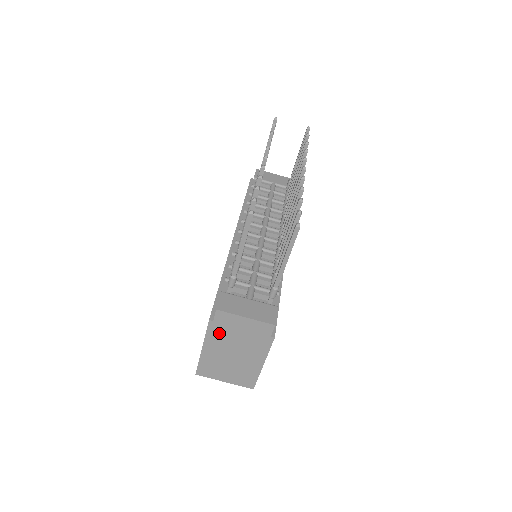
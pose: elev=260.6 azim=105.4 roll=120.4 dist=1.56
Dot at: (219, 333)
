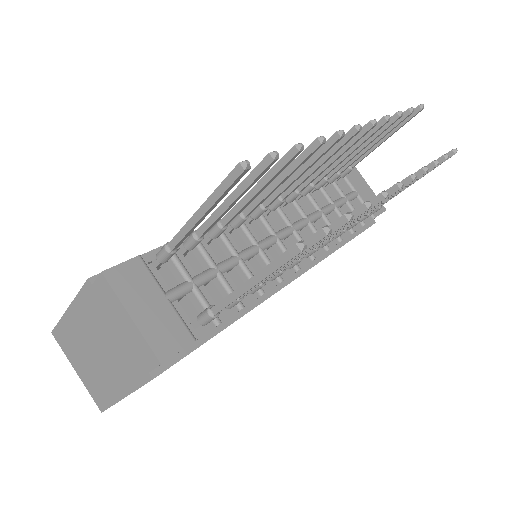
Dot at: (93, 307)
